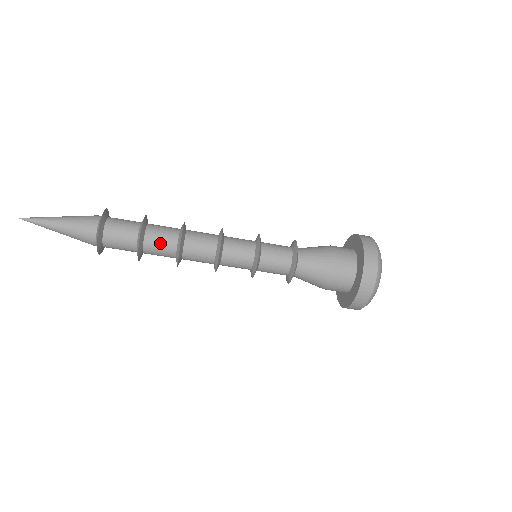
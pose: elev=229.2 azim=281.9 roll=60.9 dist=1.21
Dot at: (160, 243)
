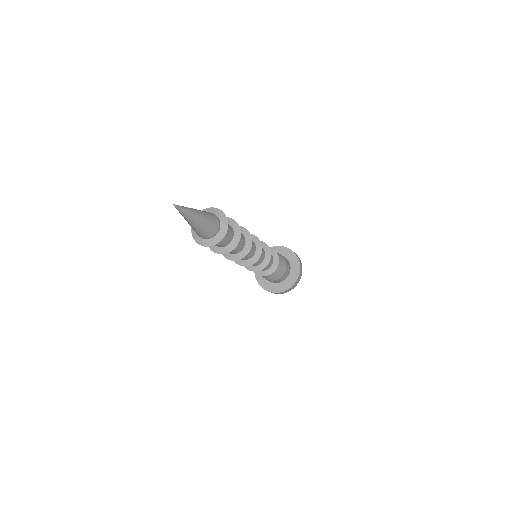
Dot at: occluded
